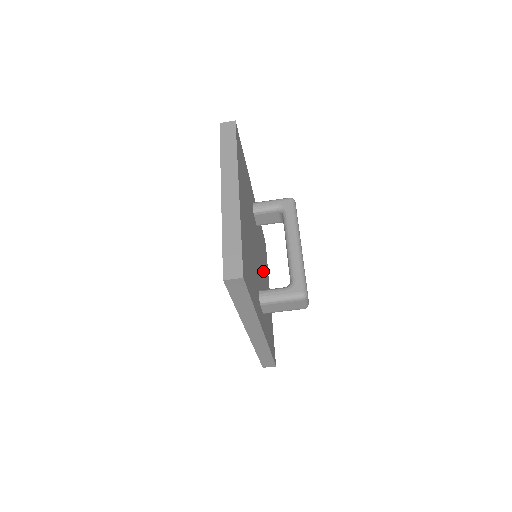
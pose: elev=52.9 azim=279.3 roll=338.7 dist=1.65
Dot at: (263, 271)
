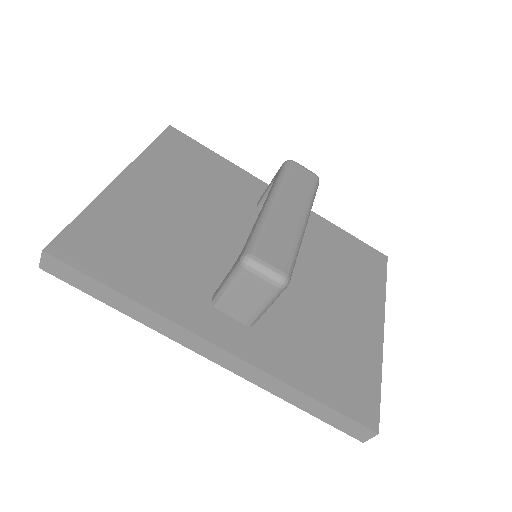
Dot at: (315, 280)
